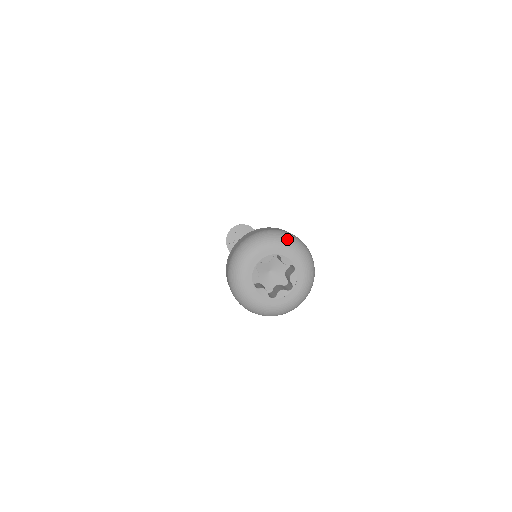
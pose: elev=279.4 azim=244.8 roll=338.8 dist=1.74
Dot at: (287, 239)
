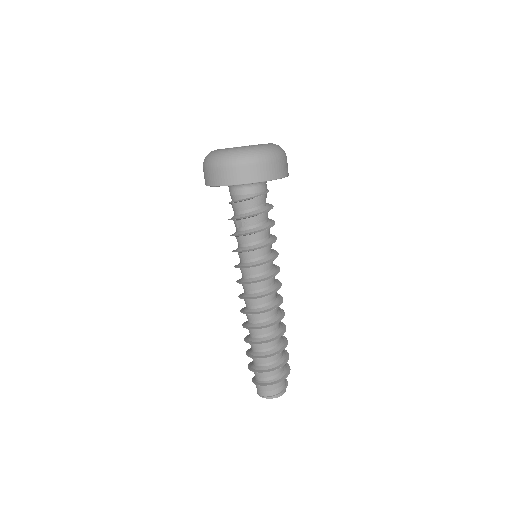
Dot at: occluded
